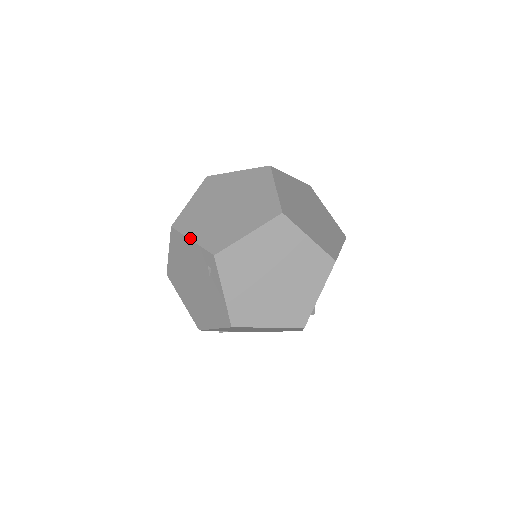
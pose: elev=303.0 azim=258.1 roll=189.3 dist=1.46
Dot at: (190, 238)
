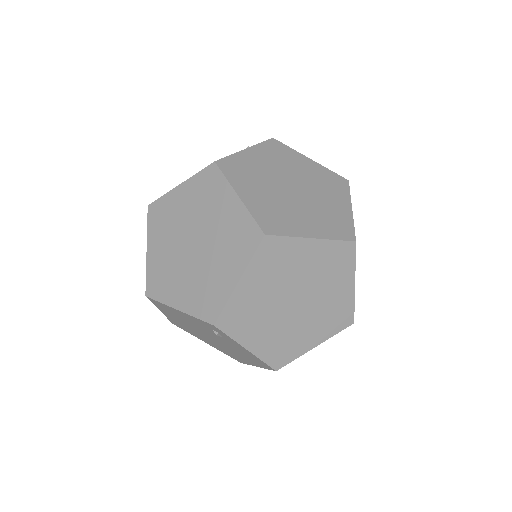
Dot at: (174, 307)
